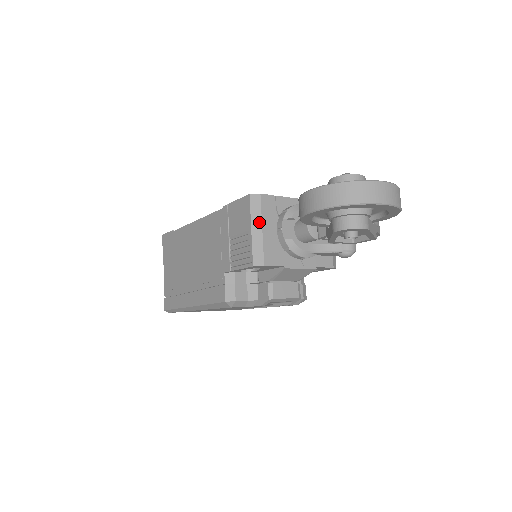
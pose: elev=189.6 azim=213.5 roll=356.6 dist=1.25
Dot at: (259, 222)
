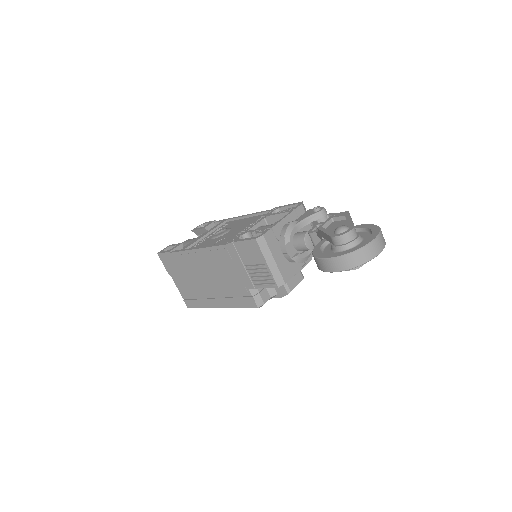
Dot at: (270, 256)
